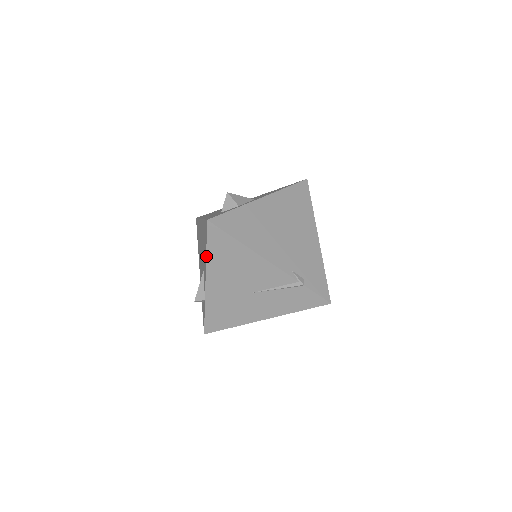
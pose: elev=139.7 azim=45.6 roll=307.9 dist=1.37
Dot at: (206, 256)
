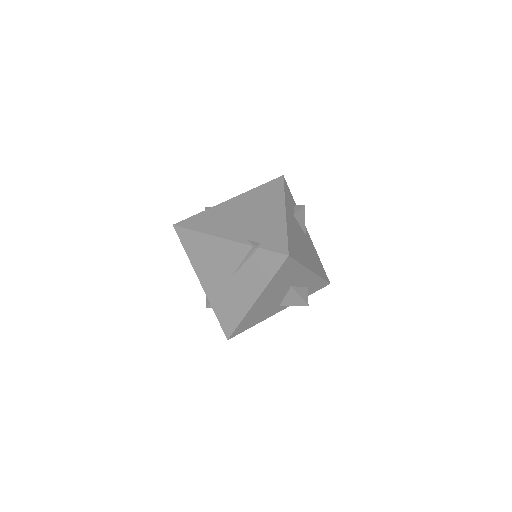
Dot at: occluded
